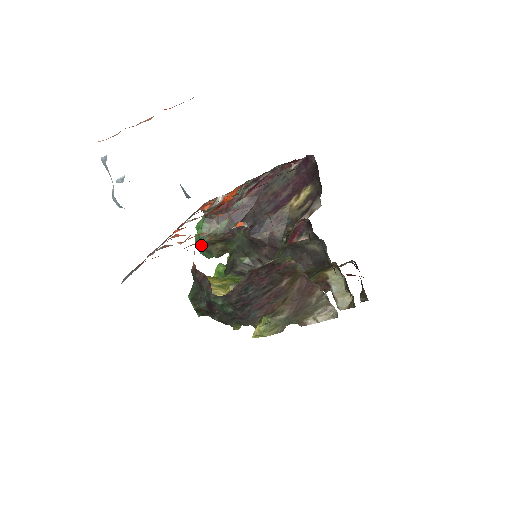
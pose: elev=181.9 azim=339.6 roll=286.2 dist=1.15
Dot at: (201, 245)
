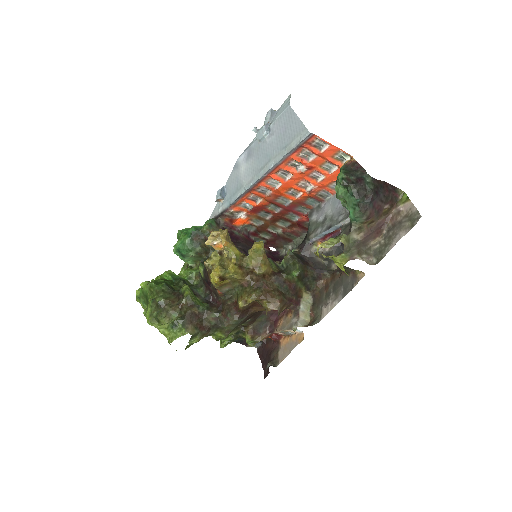
Dot at: (196, 233)
